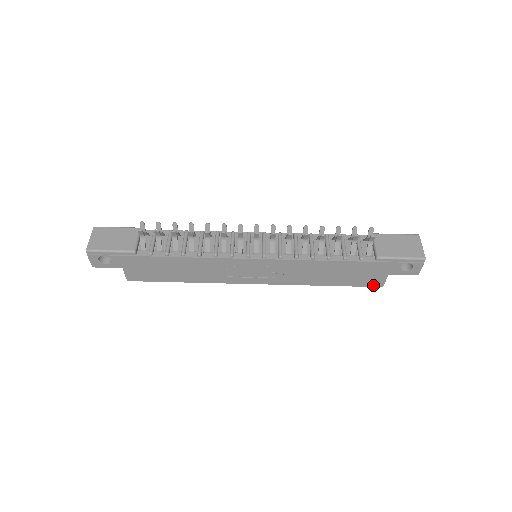
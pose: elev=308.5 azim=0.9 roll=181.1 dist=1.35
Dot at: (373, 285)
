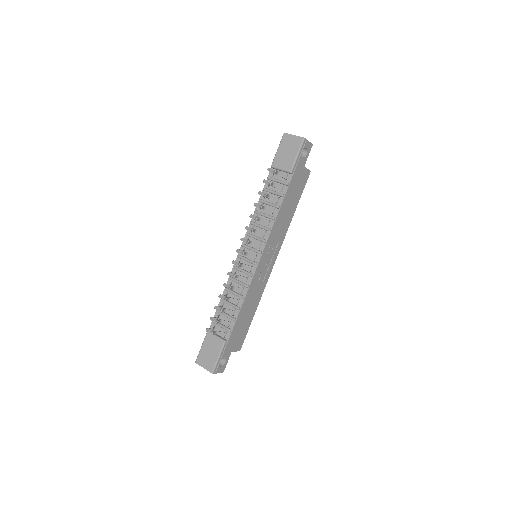
Dot at: (307, 178)
